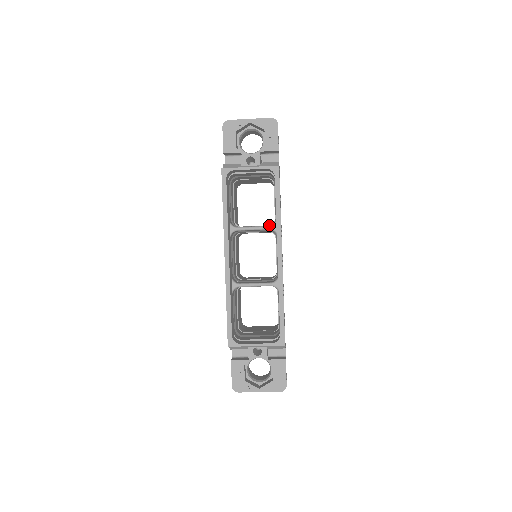
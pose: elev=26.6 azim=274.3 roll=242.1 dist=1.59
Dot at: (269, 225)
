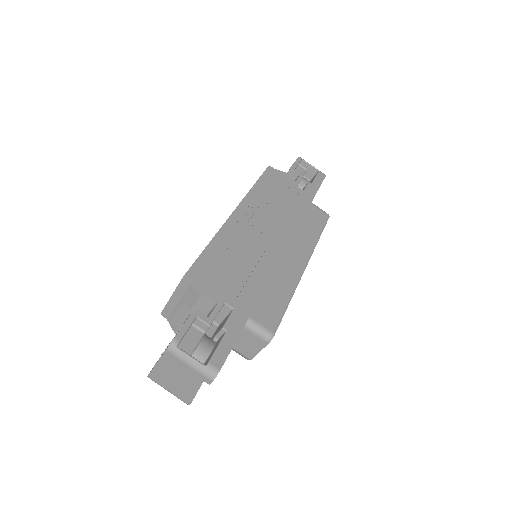
Dot at: occluded
